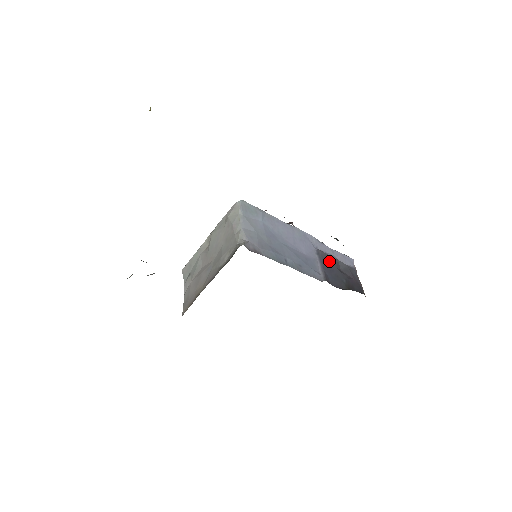
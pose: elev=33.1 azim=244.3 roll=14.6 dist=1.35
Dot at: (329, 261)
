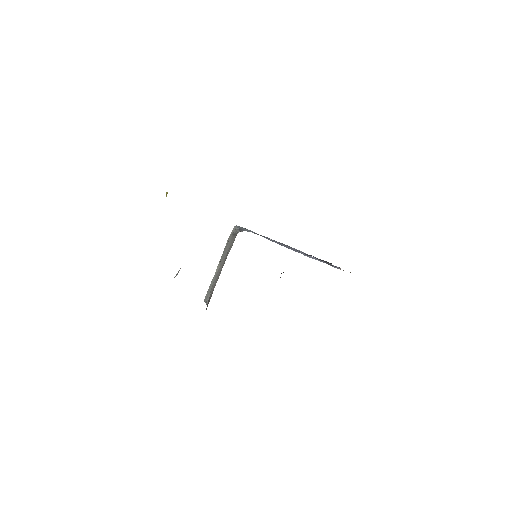
Dot at: occluded
